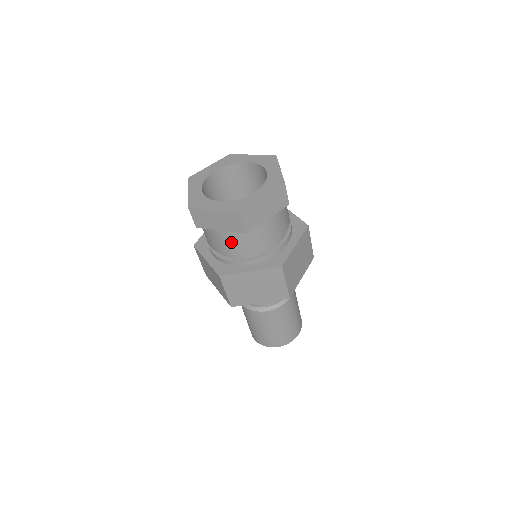
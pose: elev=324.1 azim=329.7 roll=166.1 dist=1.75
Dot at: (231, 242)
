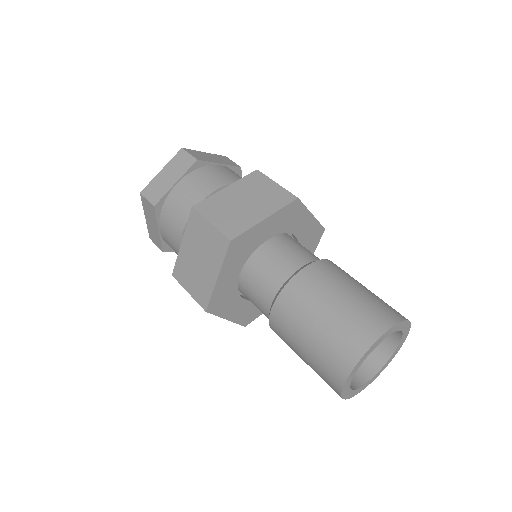
Dot at: (169, 233)
